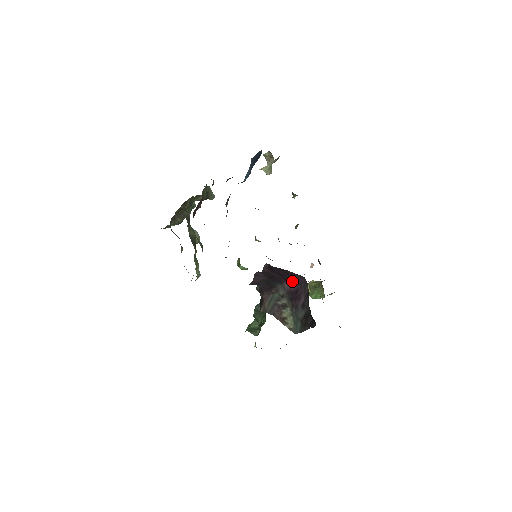
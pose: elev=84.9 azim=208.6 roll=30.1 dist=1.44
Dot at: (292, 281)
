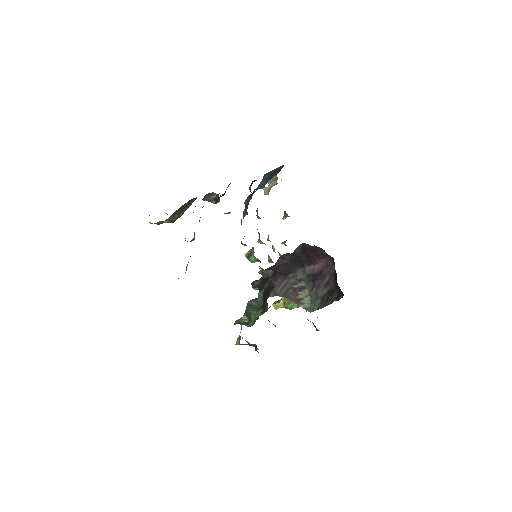
Dot at: (317, 264)
